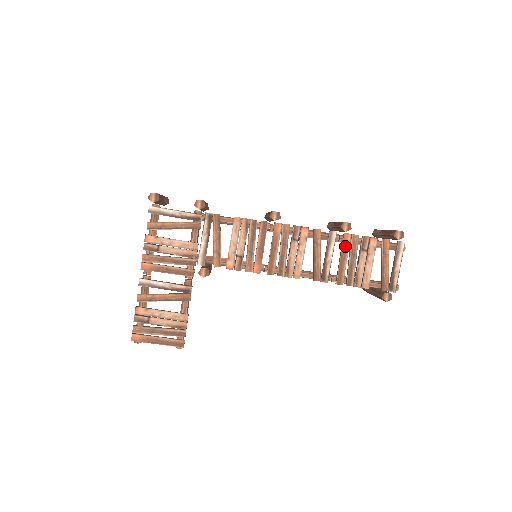
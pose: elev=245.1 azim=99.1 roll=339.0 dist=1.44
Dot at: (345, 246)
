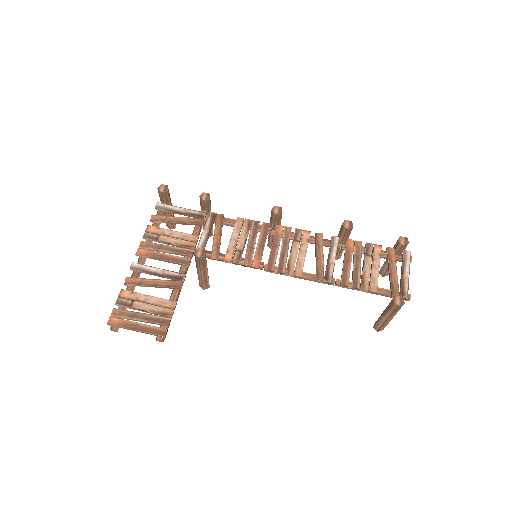
Dot at: (348, 250)
